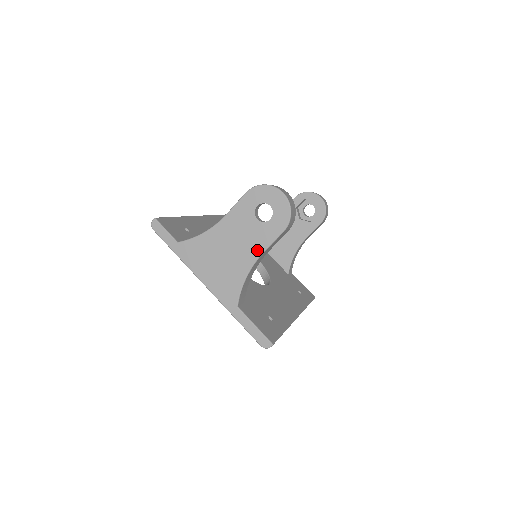
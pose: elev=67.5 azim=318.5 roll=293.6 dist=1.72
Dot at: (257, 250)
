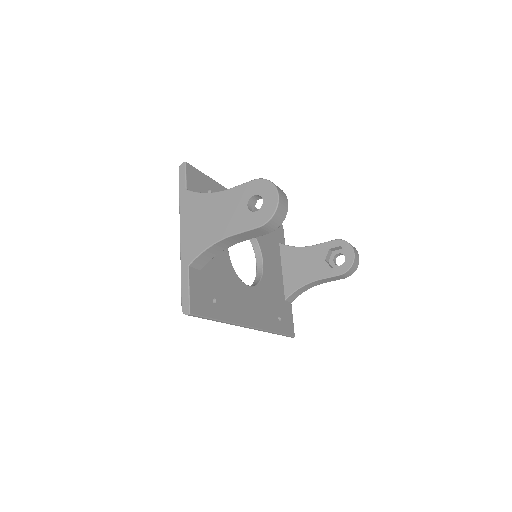
Dot at: (231, 230)
